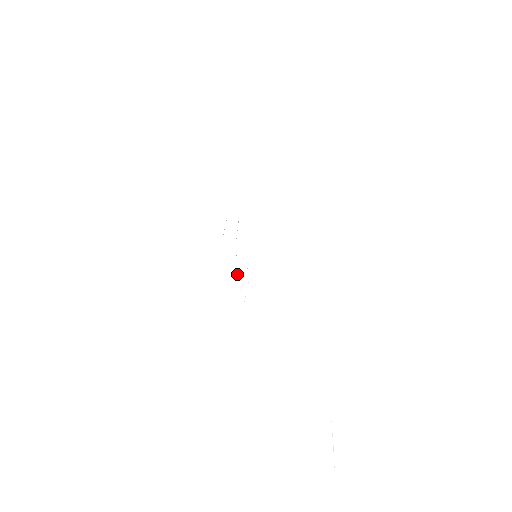
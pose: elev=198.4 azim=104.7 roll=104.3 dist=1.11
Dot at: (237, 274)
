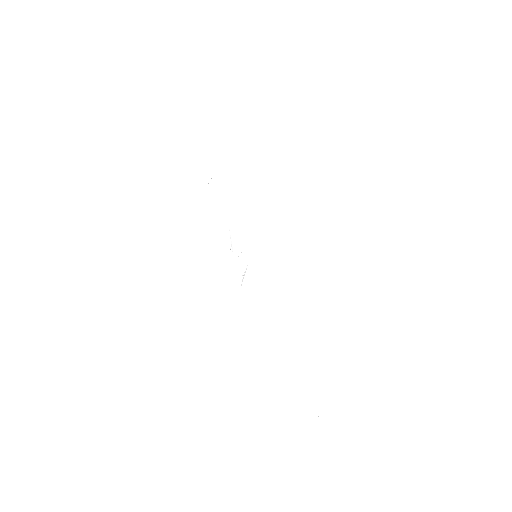
Dot at: (232, 248)
